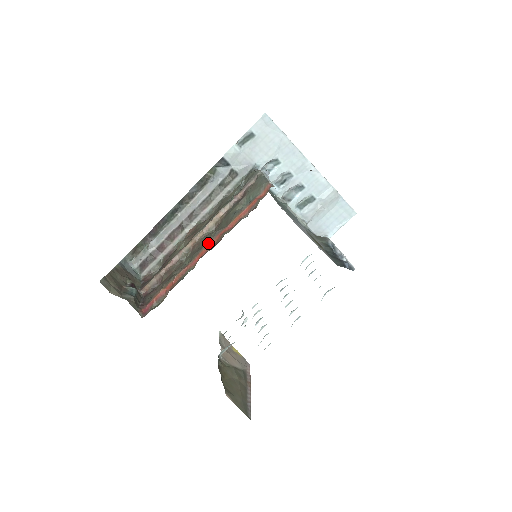
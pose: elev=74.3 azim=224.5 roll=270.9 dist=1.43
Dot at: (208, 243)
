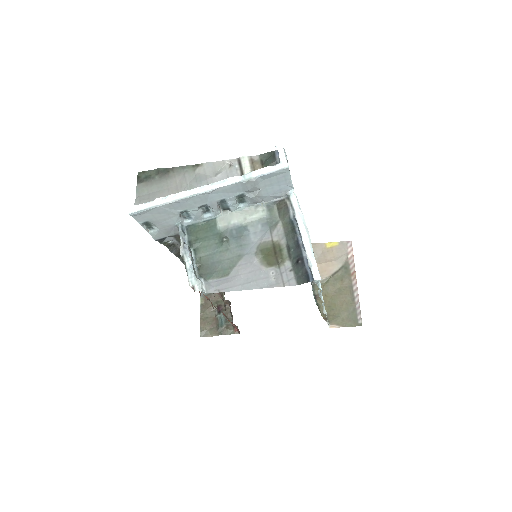
Dot at: occluded
